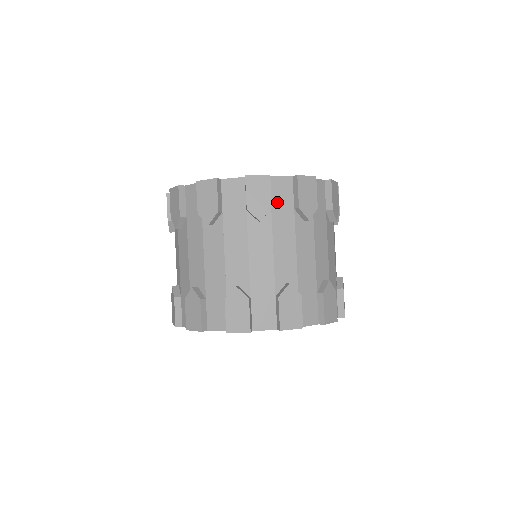
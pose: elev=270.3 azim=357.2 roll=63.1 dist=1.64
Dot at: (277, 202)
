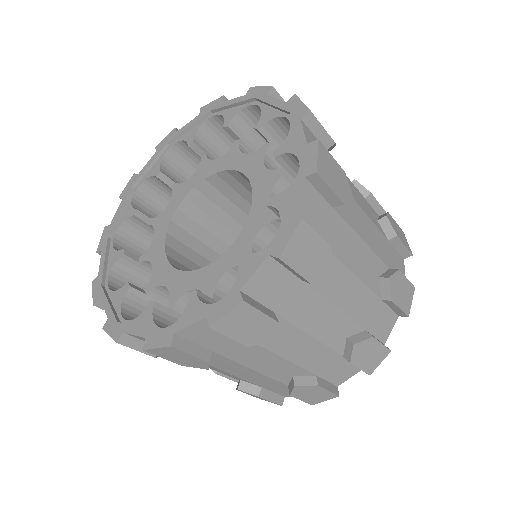
Dot at: (275, 299)
